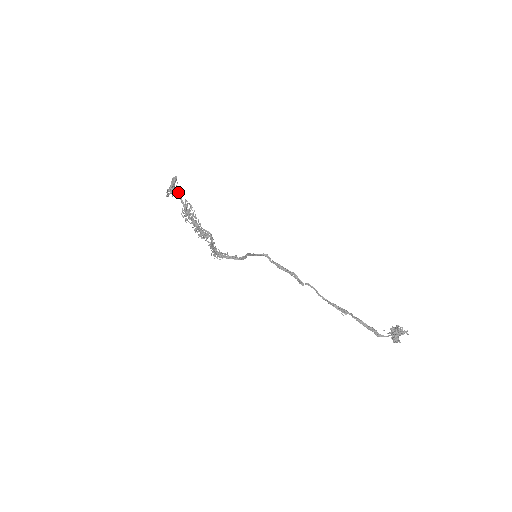
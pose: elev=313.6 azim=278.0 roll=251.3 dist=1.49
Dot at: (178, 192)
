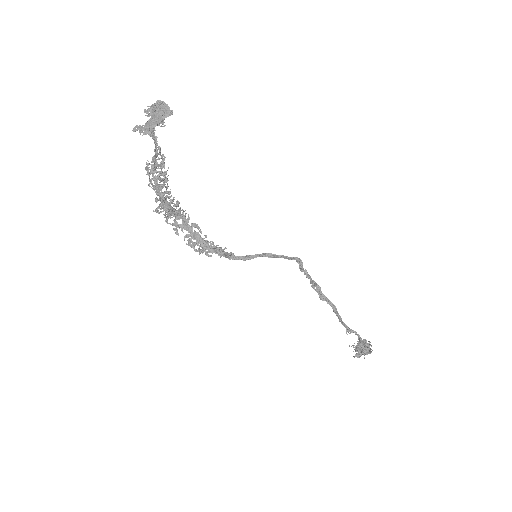
Dot at: (155, 130)
